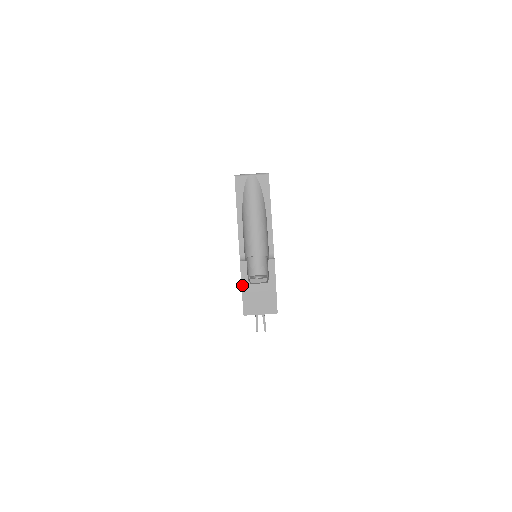
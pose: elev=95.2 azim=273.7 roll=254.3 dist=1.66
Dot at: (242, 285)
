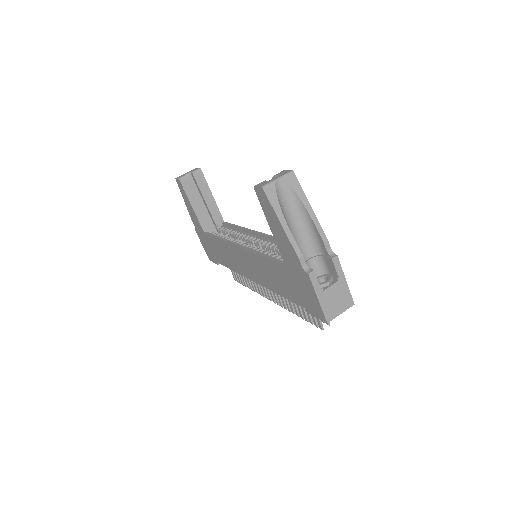
Dot at: (317, 295)
